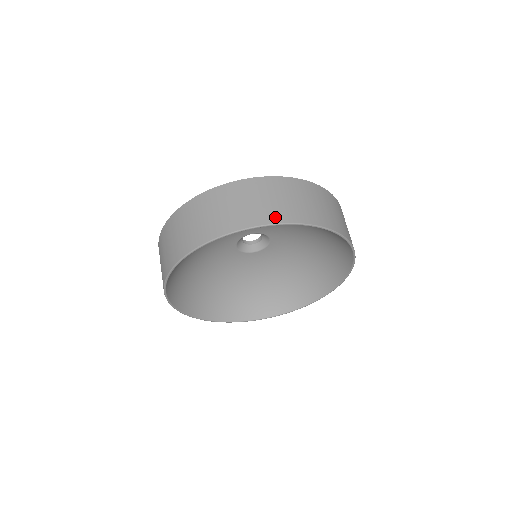
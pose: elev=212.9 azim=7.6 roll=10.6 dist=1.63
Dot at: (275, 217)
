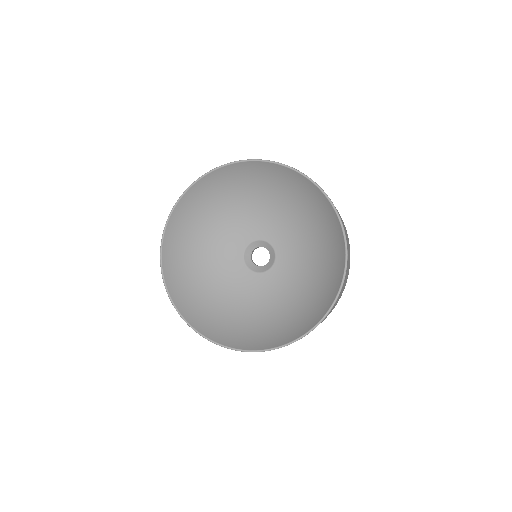
Dot at: occluded
